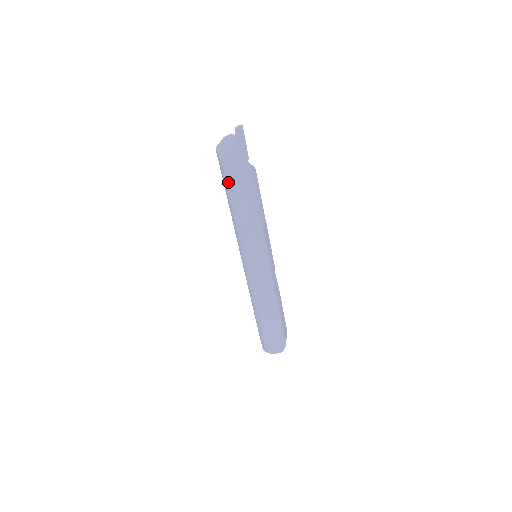
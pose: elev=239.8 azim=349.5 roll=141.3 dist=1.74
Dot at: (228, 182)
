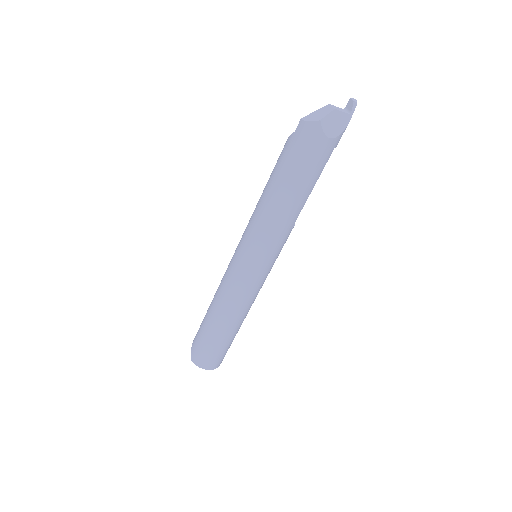
Dot at: (314, 168)
